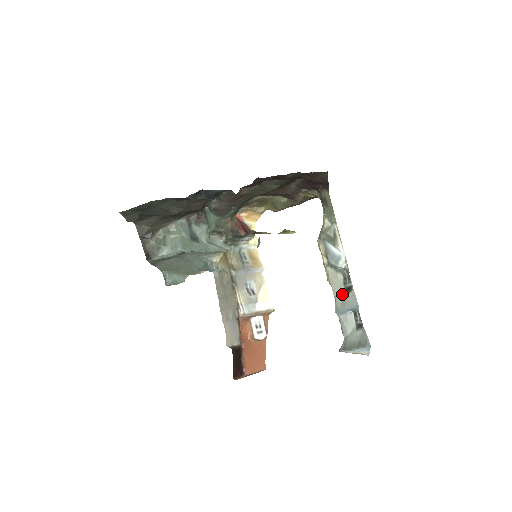
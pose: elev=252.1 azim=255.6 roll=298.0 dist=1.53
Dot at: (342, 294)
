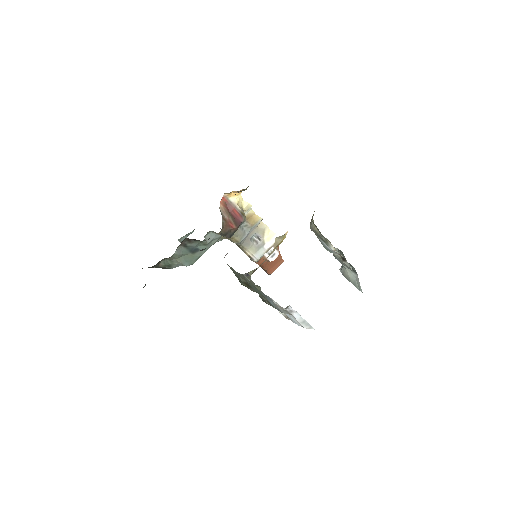
Dot at: (338, 256)
